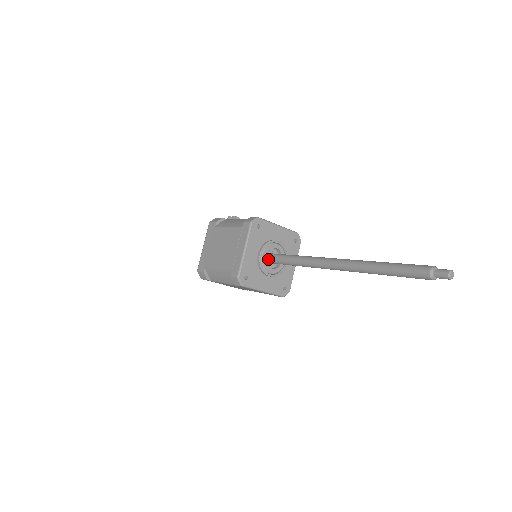
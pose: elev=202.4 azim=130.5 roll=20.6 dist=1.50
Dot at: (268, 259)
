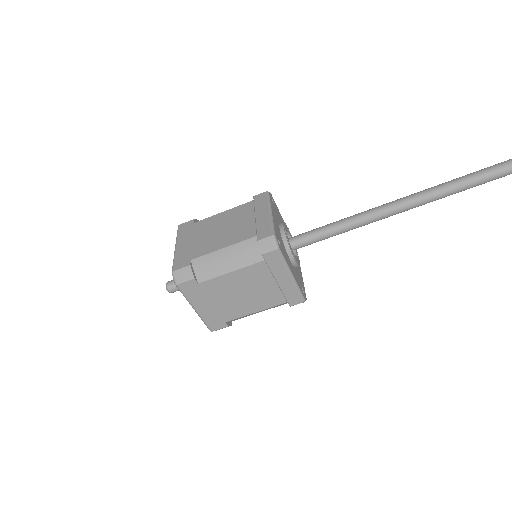
Dot at: occluded
